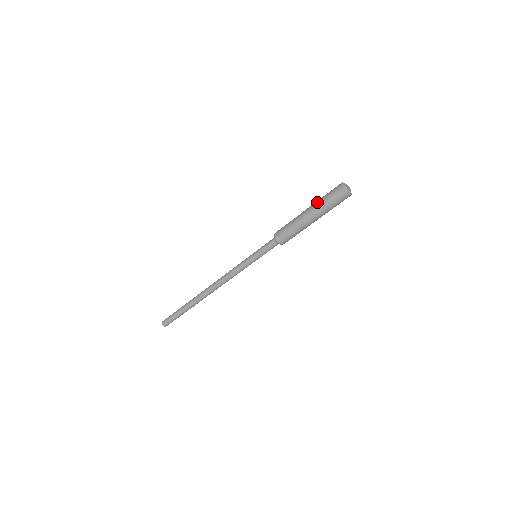
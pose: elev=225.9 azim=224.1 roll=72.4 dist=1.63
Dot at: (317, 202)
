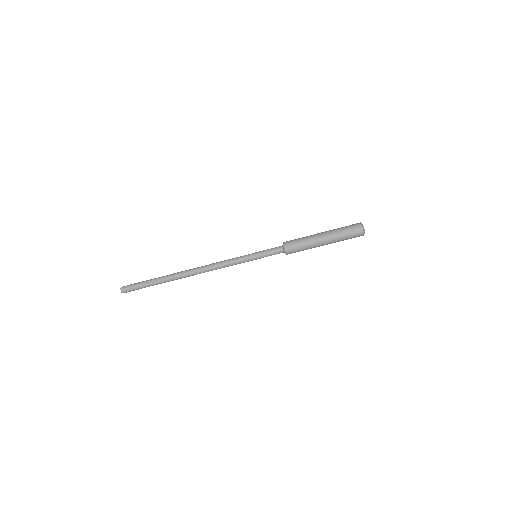
Dot at: (334, 229)
